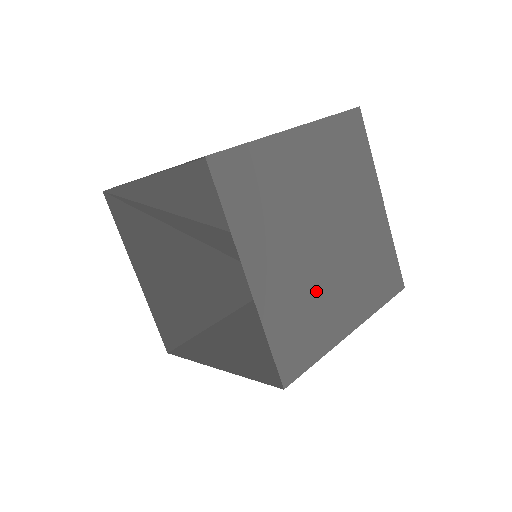
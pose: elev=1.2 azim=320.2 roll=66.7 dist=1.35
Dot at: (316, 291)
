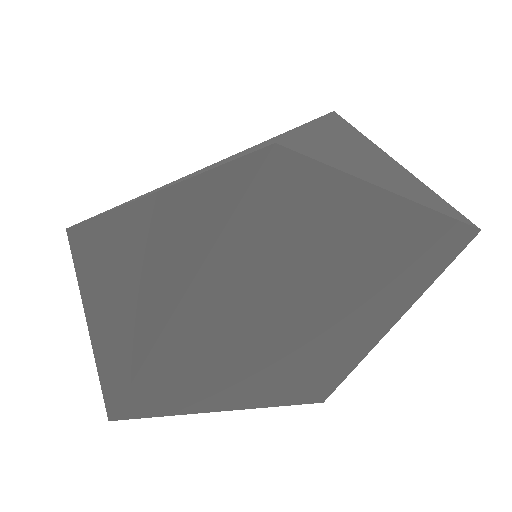
Dot at: (323, 351)
